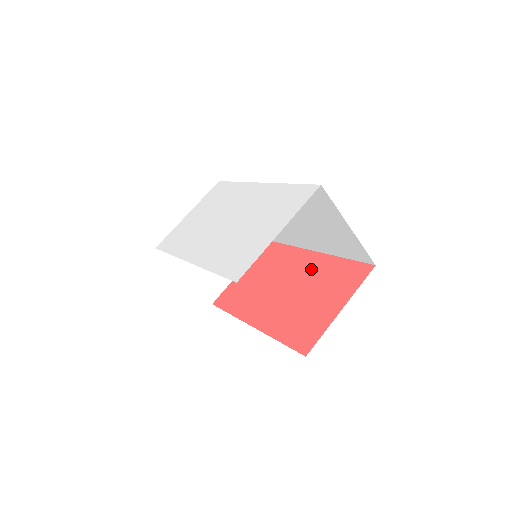
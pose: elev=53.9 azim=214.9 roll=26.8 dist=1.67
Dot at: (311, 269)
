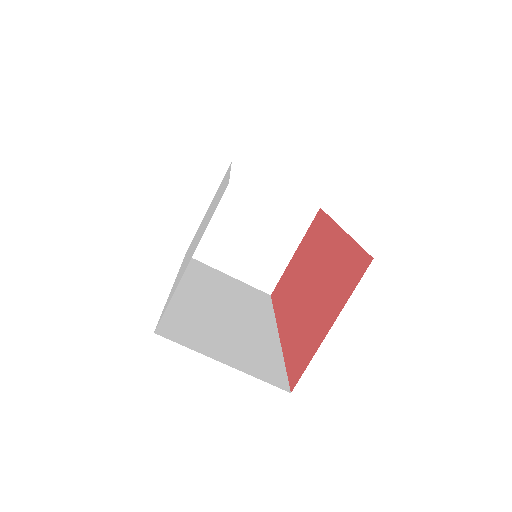
Dot at: (330, 257)
